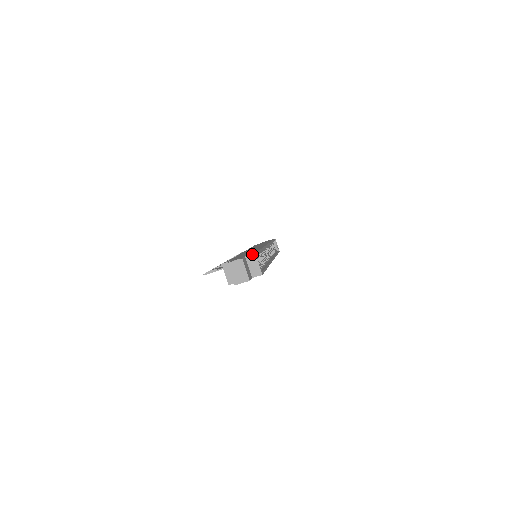
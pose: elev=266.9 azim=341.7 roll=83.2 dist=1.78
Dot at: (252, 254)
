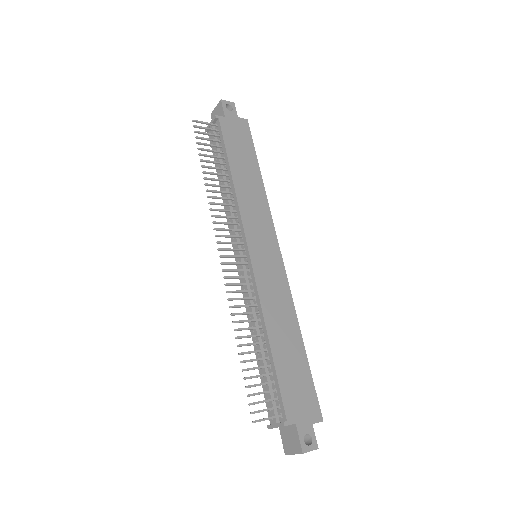
Dot at: occluded
